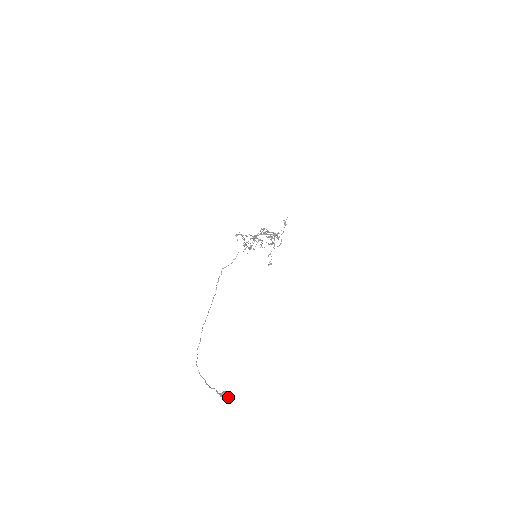
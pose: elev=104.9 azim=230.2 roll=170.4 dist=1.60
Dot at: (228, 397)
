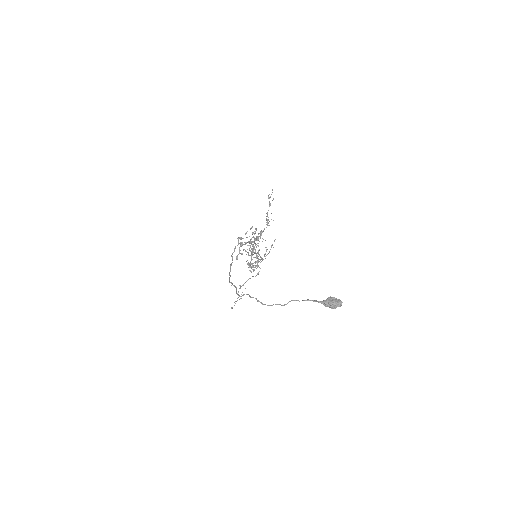
Dot at: (340, 301)
